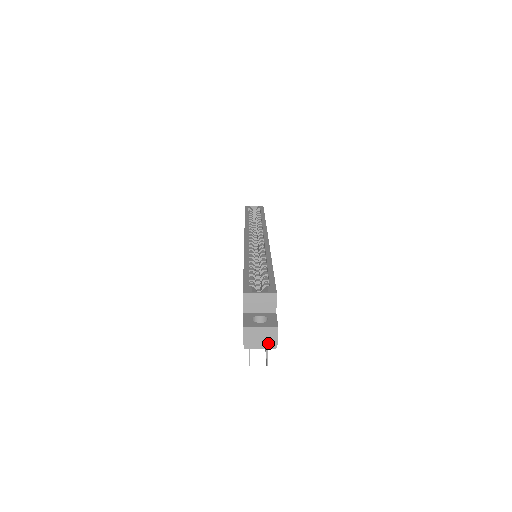
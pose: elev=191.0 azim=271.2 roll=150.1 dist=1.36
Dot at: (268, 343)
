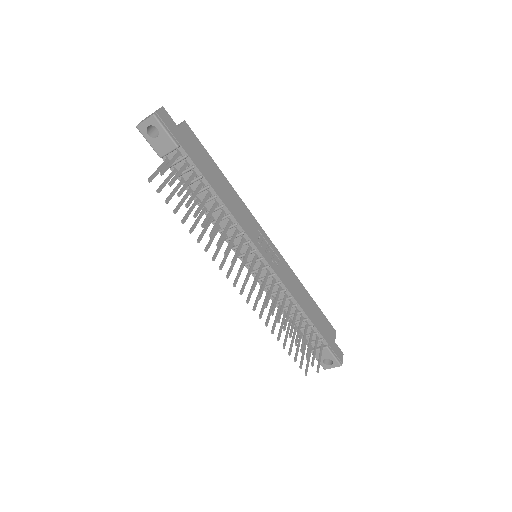
Dot at: (151, 115)
